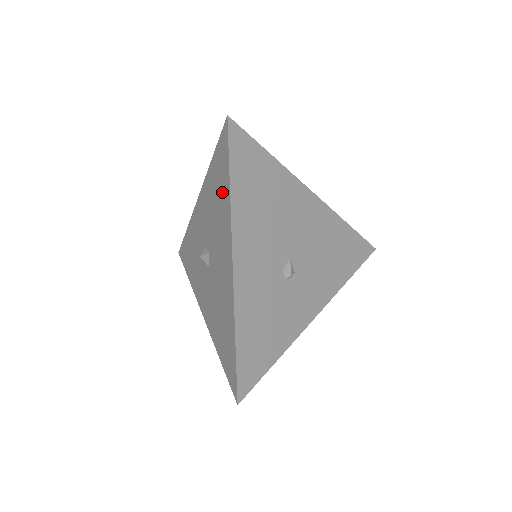
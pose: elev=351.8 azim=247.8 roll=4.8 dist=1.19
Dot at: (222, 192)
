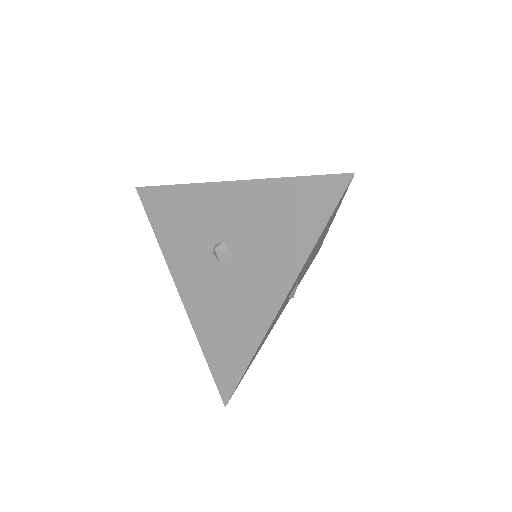
Dot at: (298, 228)
